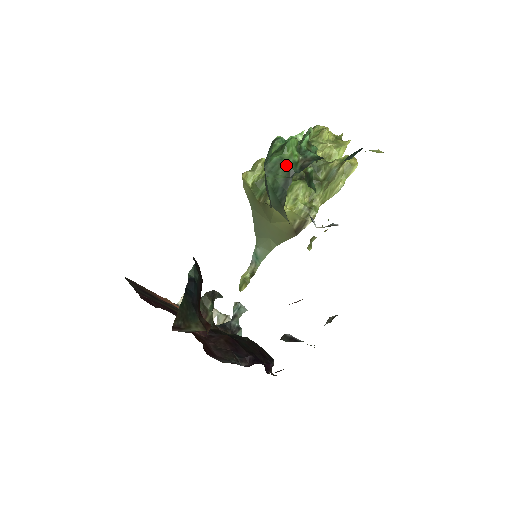
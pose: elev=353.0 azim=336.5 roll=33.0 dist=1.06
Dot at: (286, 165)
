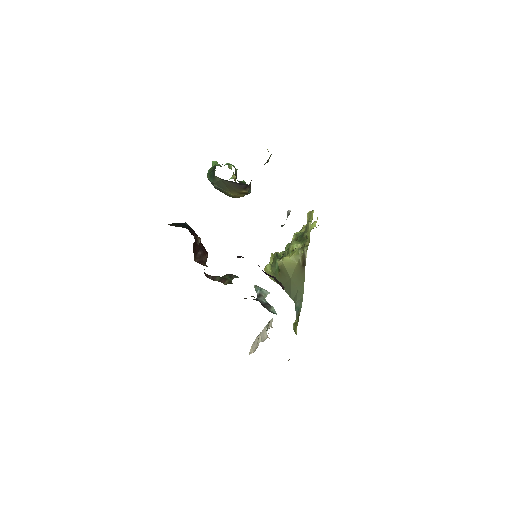
Dot at: (213, 167)
